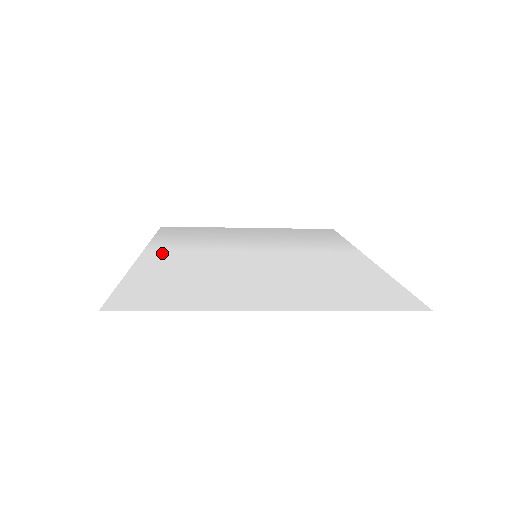
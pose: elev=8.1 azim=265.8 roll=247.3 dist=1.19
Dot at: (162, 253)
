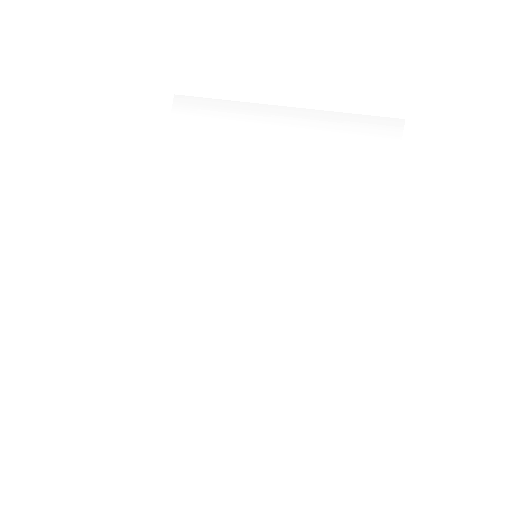
Dot at: (167, 234)
